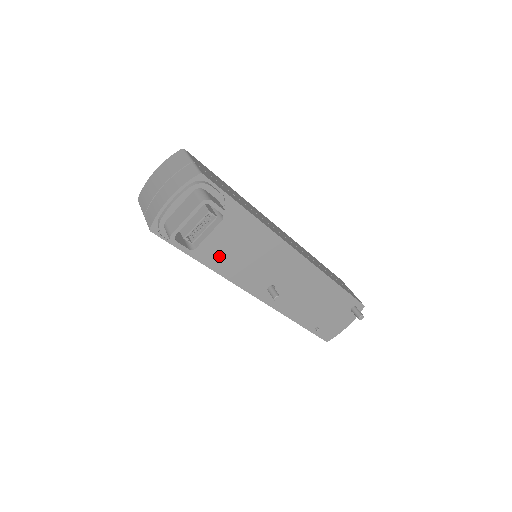
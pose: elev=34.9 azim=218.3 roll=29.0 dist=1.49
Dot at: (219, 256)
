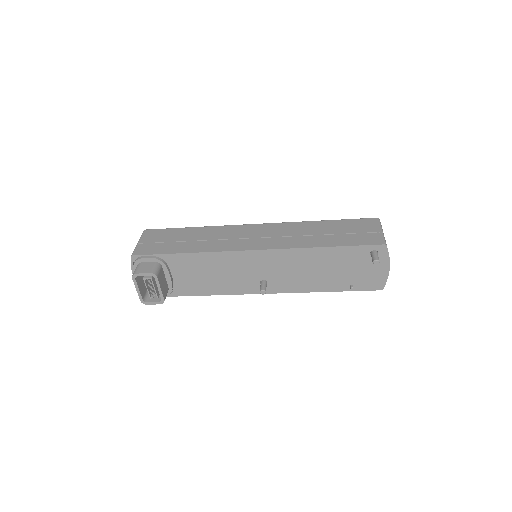
Dot at: (199, 286)
